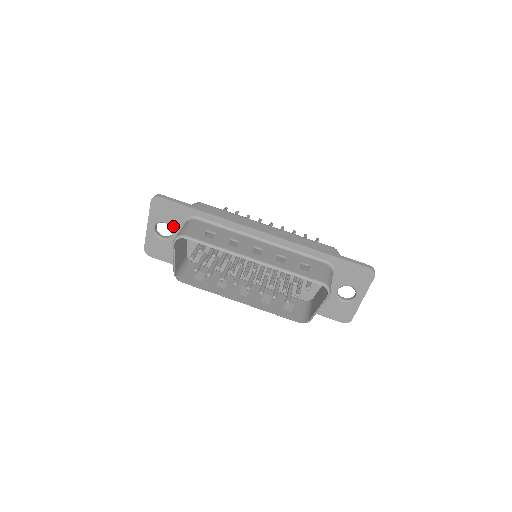
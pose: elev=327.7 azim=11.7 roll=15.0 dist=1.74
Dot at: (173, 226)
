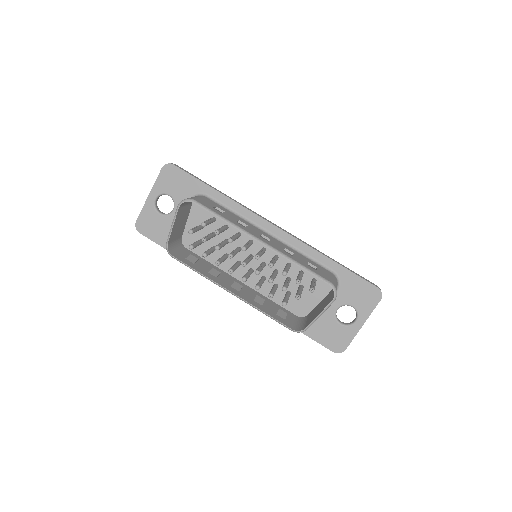
Dot at: (177, 201)
